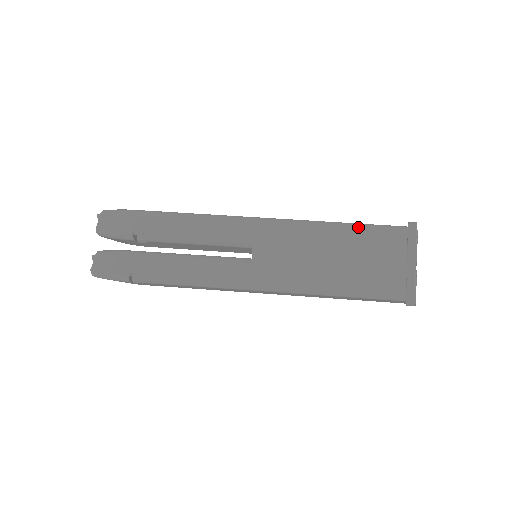
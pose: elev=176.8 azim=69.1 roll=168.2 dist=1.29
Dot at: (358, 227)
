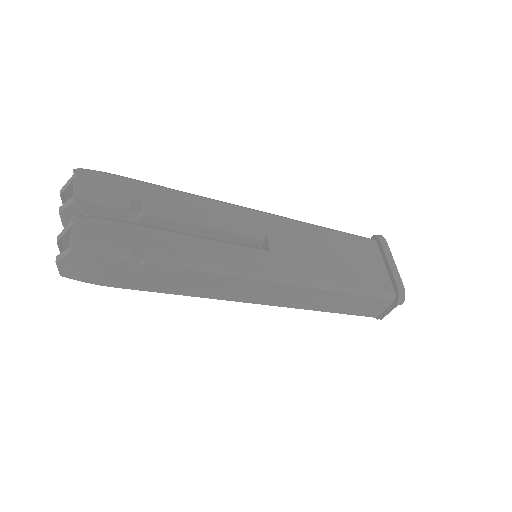
Dot at: (344, 233)
